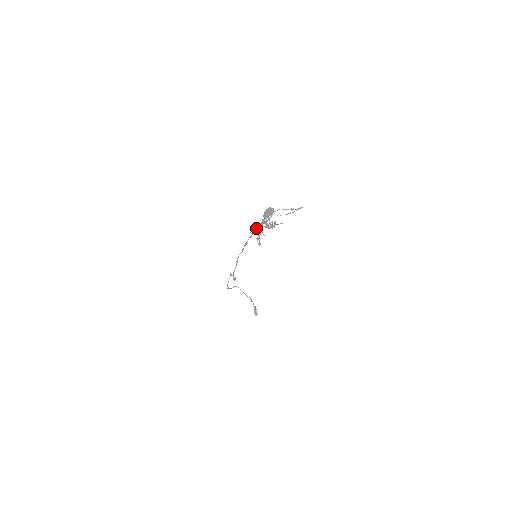
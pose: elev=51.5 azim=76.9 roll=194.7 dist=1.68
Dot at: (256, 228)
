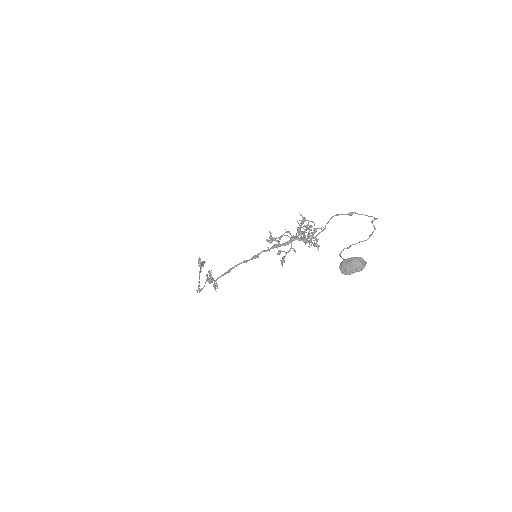
Dot at: (285, 243)
